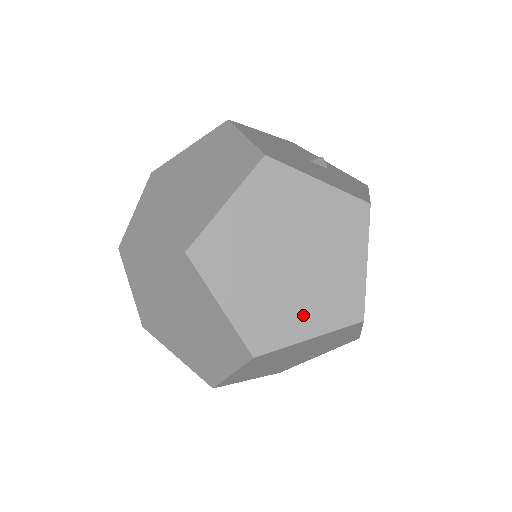
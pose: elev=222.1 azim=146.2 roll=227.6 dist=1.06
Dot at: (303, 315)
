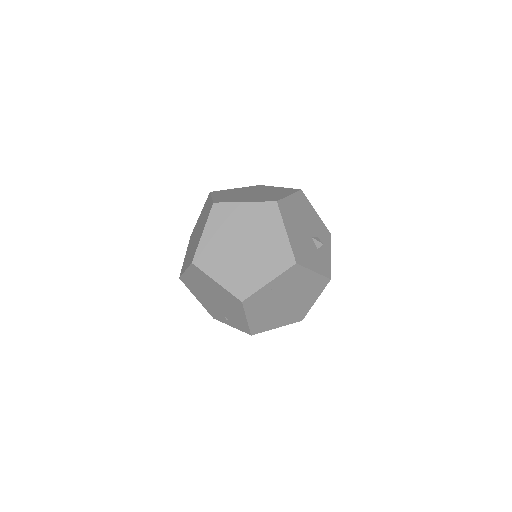
Dot at: (224, 271)
